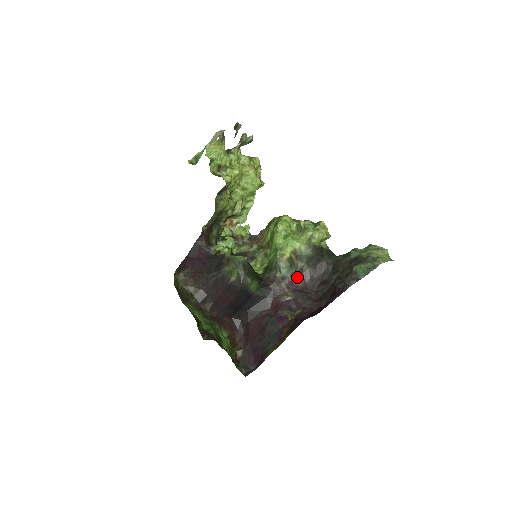
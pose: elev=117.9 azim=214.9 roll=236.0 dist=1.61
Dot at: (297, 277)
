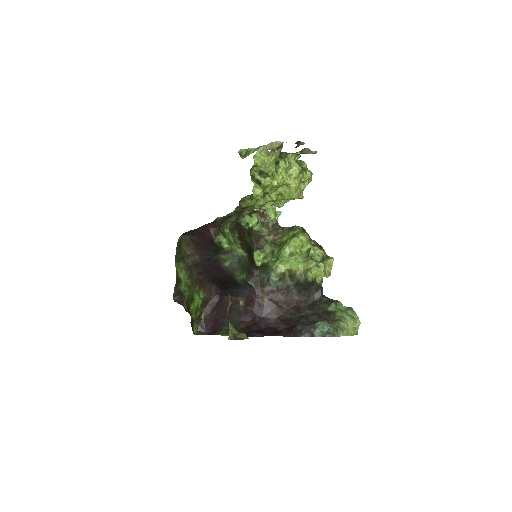
Dot at: (281, 290)
